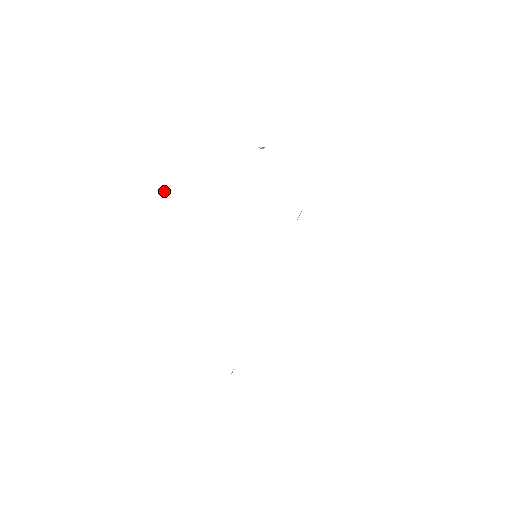
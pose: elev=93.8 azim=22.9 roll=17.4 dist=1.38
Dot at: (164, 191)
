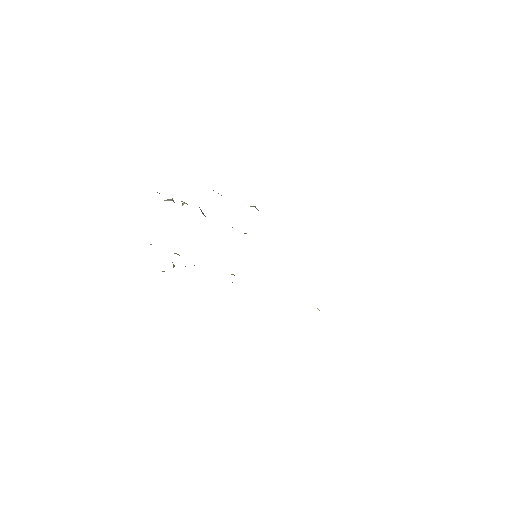
Dot at: occluded
